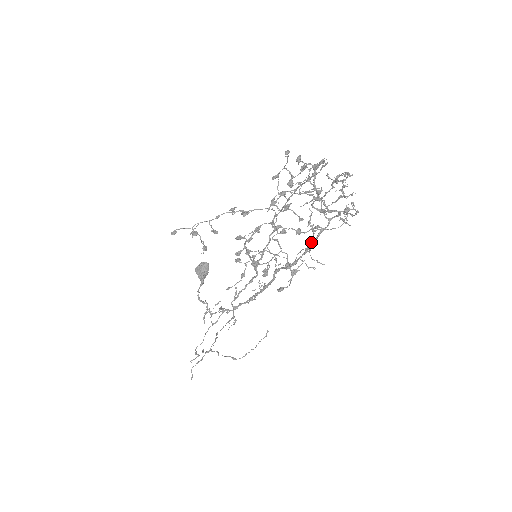
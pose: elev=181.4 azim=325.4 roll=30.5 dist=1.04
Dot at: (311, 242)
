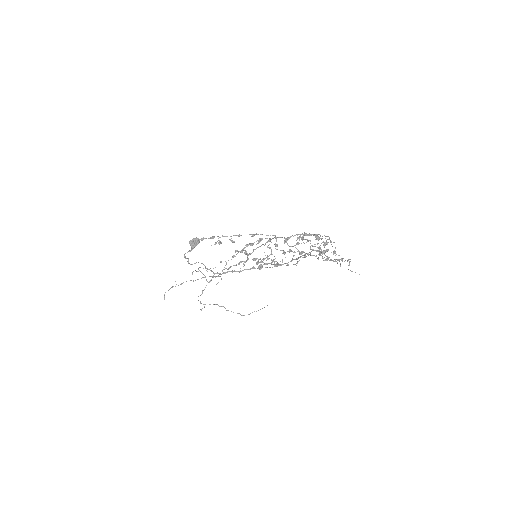
Dot at: (297, 259)
